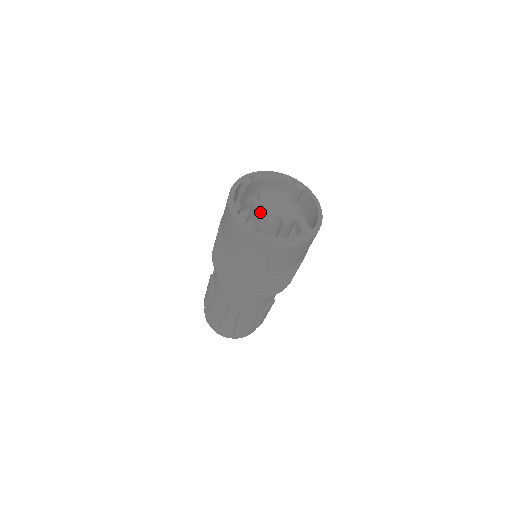
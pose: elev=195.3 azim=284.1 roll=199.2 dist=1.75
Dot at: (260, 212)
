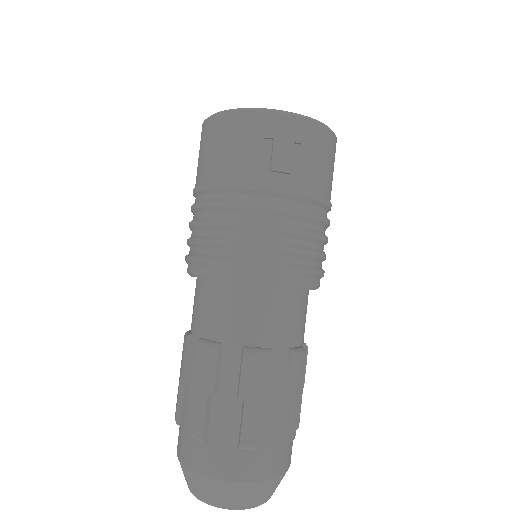
Dot at: occluded
